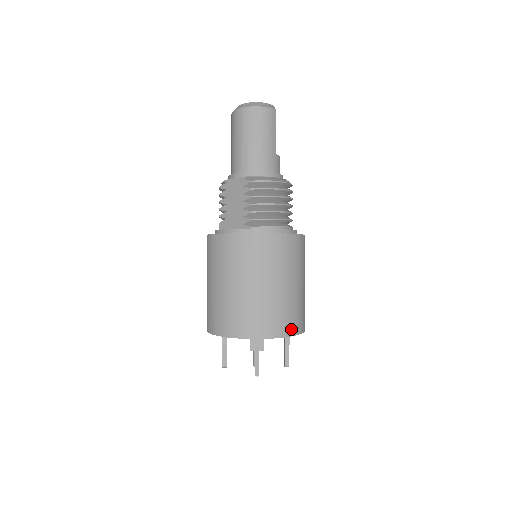
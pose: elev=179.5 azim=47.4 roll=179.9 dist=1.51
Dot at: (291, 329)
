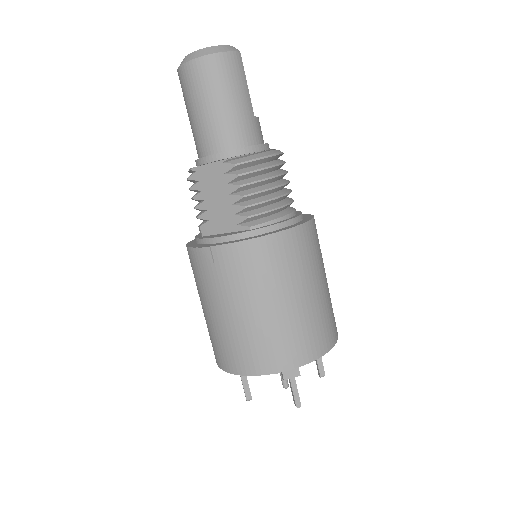
Dot at: (328, 341)
